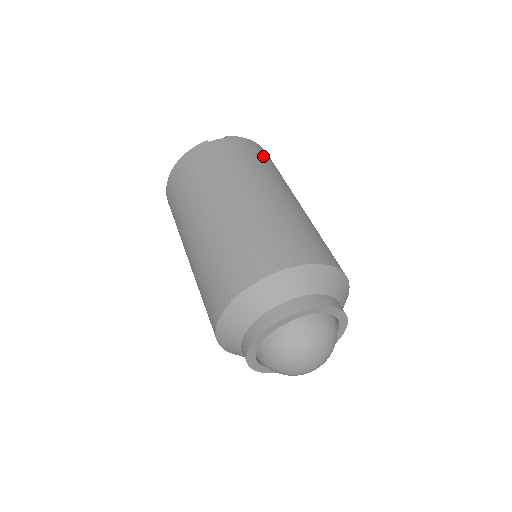
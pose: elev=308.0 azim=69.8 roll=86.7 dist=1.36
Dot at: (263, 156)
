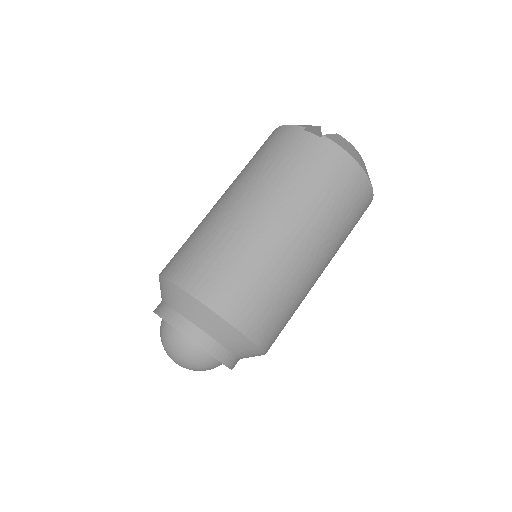
Dot at: (336, 180)
